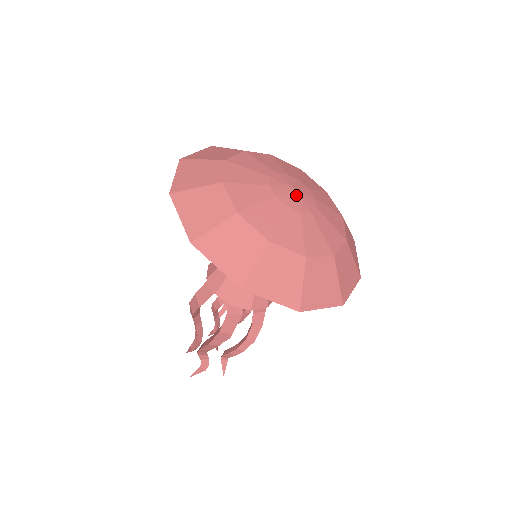
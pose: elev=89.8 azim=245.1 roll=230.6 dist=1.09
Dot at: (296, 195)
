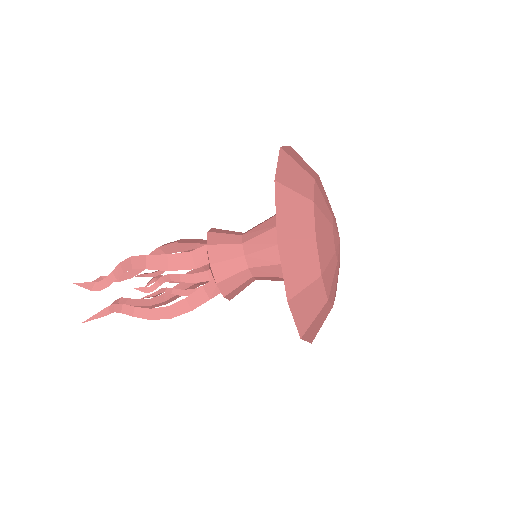
Dot at: (339, 238)
